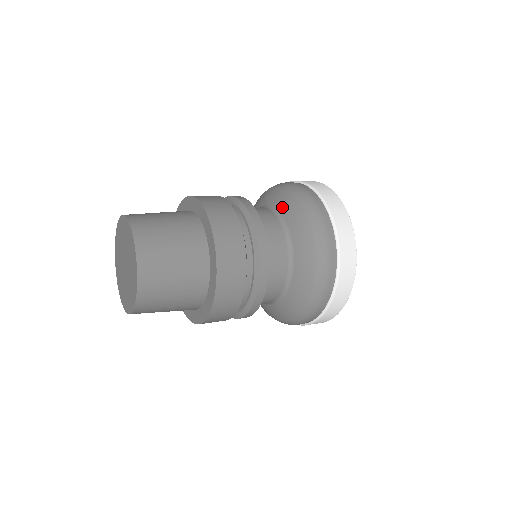
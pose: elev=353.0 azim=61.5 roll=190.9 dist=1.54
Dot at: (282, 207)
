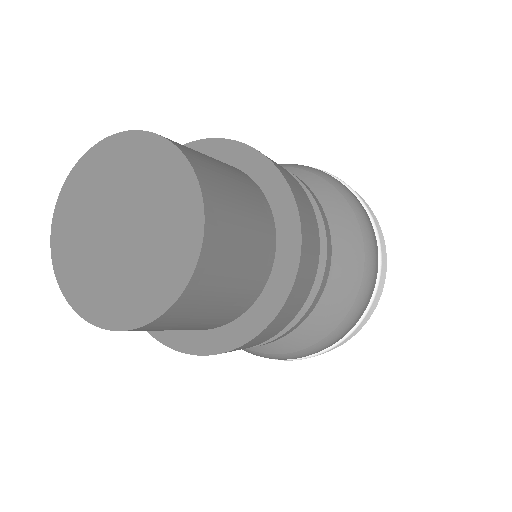
Dot at: occluded
